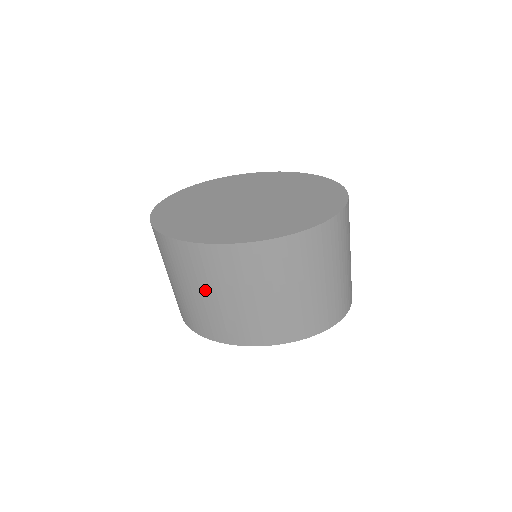
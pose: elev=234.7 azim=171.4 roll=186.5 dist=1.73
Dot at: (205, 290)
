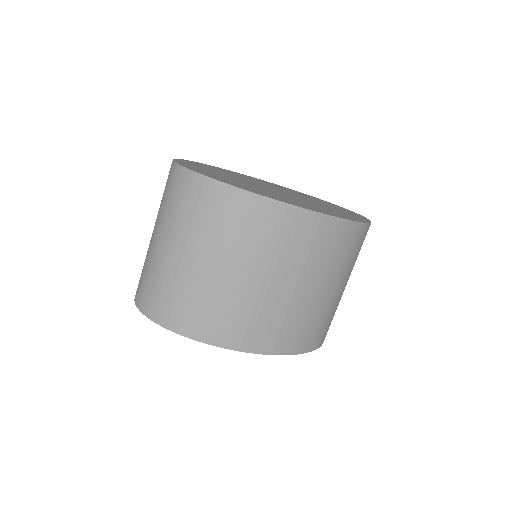
Dot at: (245, 265)
